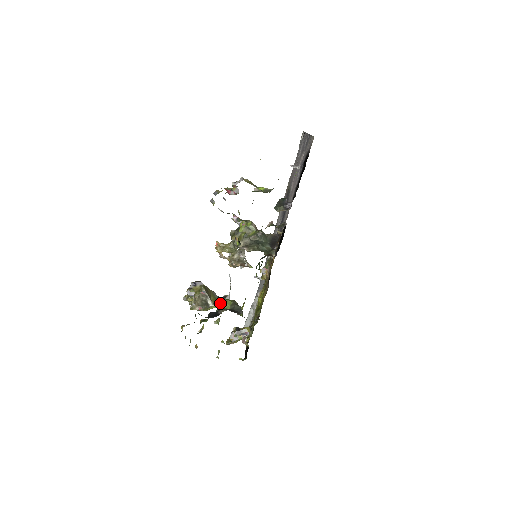
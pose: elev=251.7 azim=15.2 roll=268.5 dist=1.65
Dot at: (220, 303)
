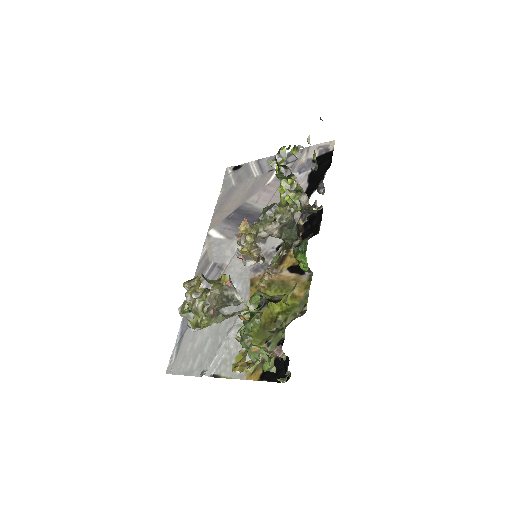
Dot at: (261, 294)
